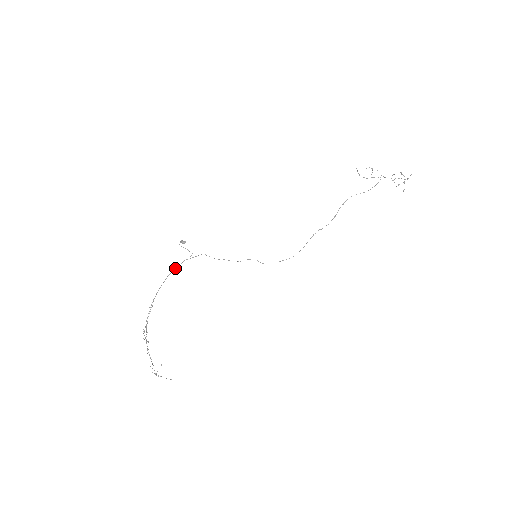
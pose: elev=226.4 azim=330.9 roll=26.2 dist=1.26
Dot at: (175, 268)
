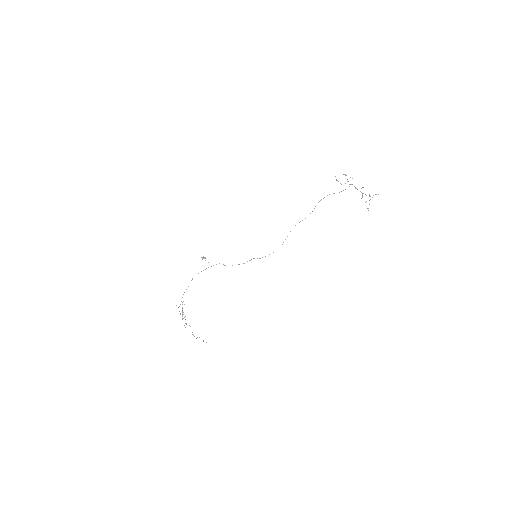
Dot at: (198, 273)
